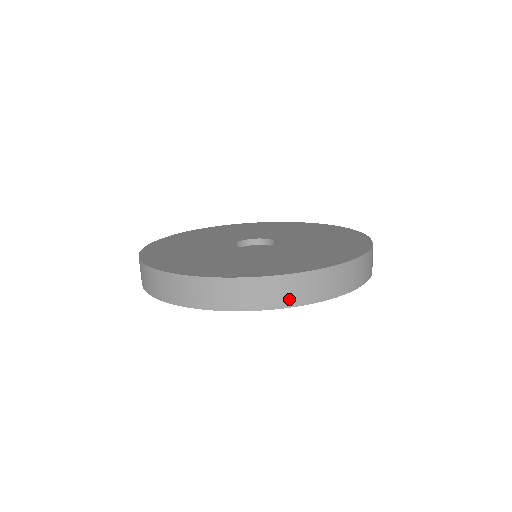
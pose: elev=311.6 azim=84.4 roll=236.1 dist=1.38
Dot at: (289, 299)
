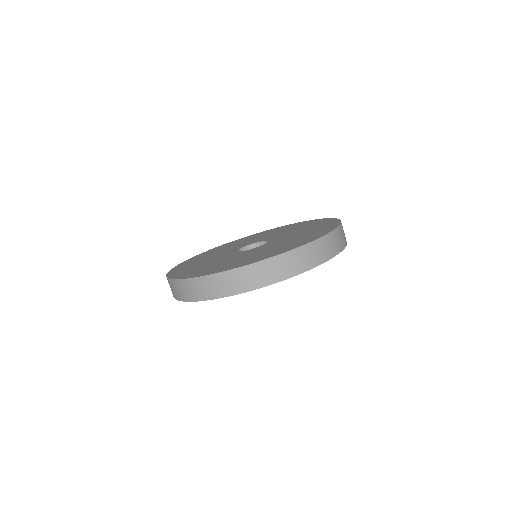
Dot at: (309, 263)
